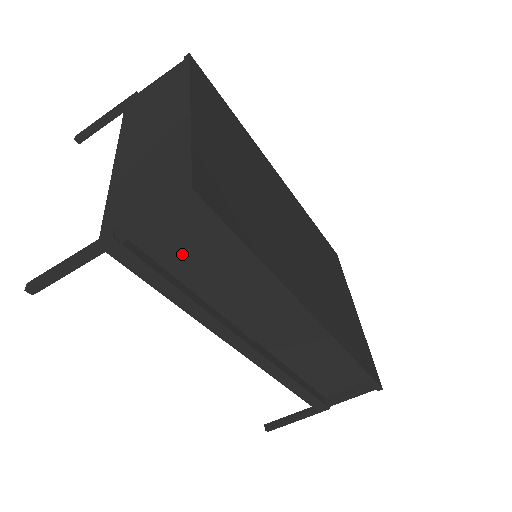
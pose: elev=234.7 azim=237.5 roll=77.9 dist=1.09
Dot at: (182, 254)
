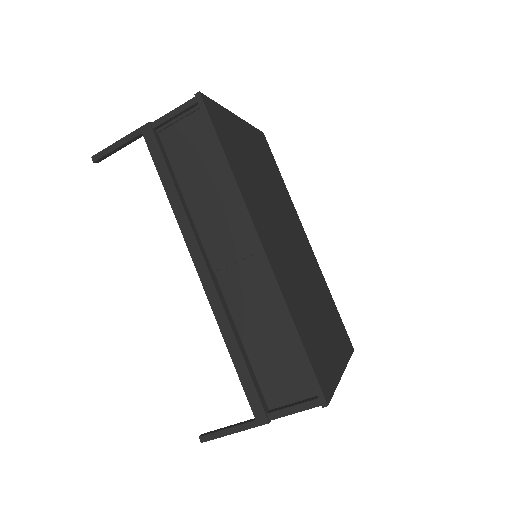
Dot at: (184, 154)
